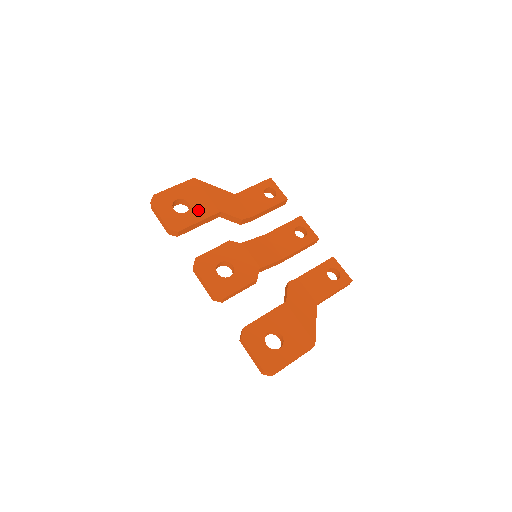
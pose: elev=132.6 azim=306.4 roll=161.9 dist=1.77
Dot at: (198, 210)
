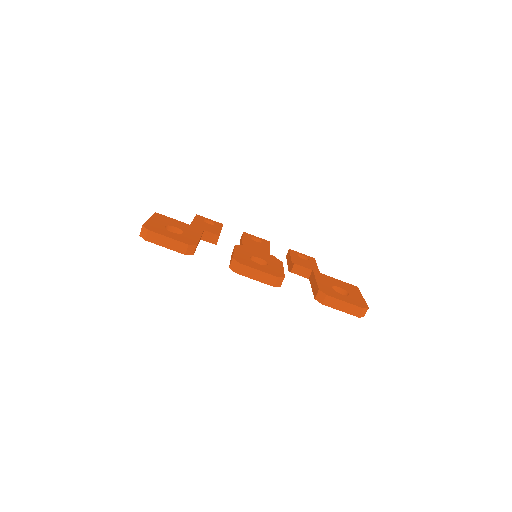
Dot at: (189, 230)
